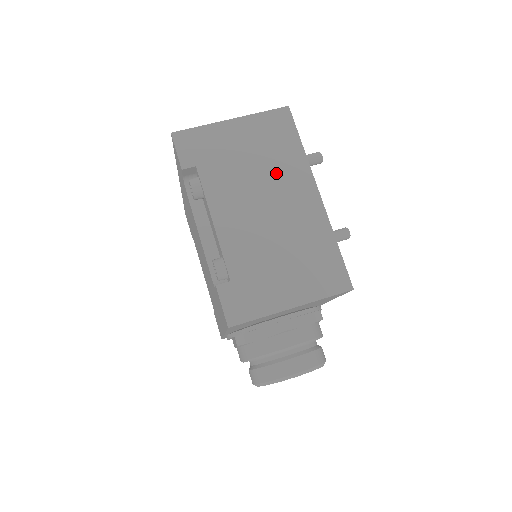
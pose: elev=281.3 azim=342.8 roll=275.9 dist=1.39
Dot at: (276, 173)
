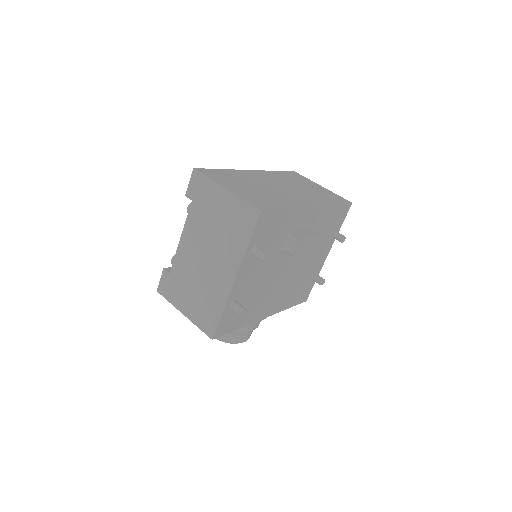
Dot at: (223, 245)
